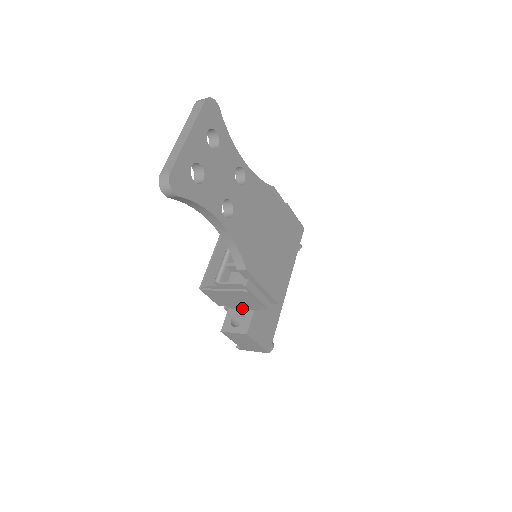
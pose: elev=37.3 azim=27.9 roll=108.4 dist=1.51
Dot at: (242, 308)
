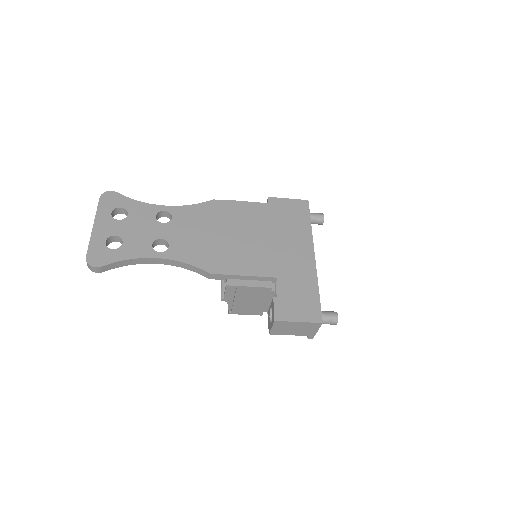
Dot at: (269, 303)
